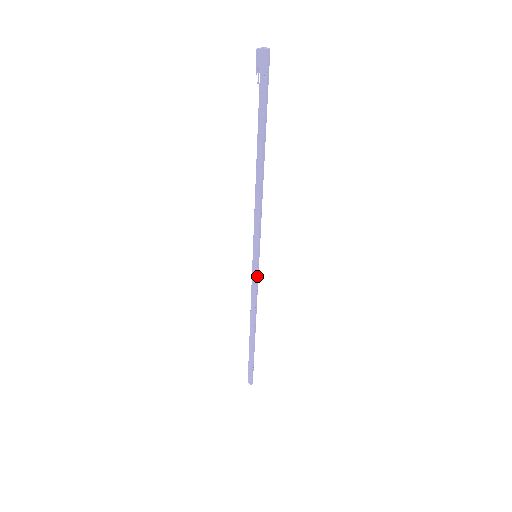
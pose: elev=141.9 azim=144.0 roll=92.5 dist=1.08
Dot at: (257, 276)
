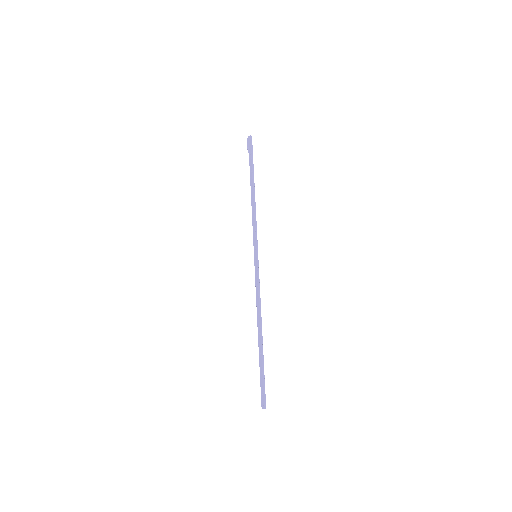
Dot at: (258, 272)
